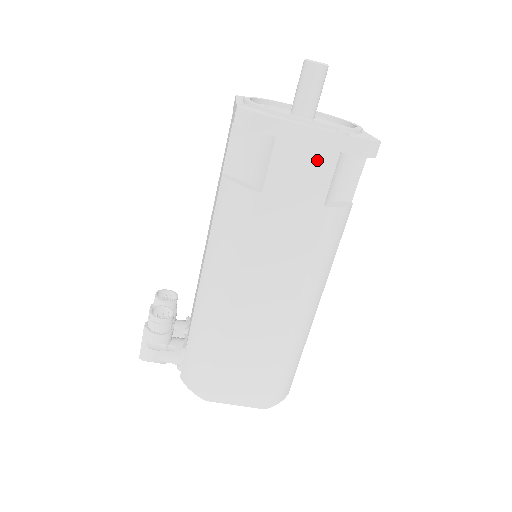
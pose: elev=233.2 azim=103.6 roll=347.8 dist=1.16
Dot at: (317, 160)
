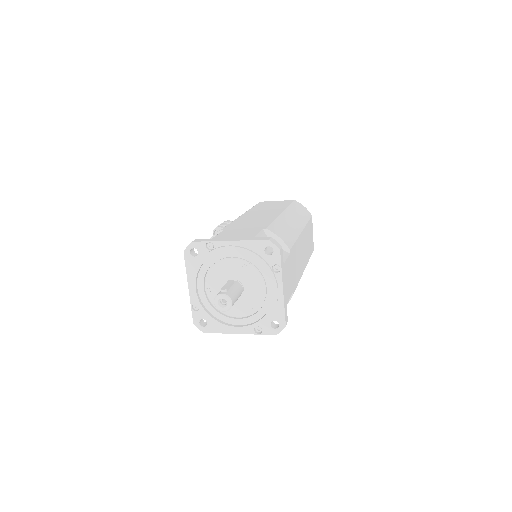
Dot at: occluded
